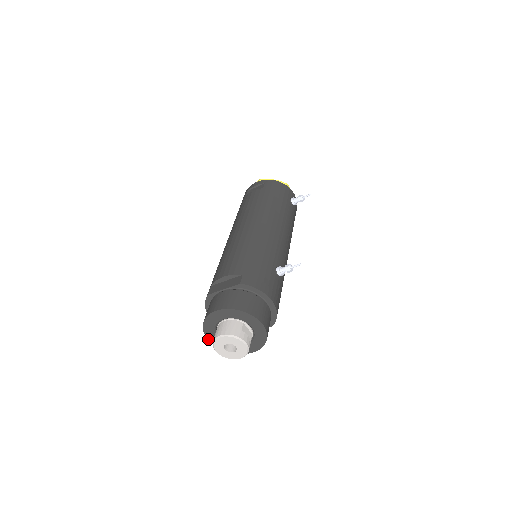
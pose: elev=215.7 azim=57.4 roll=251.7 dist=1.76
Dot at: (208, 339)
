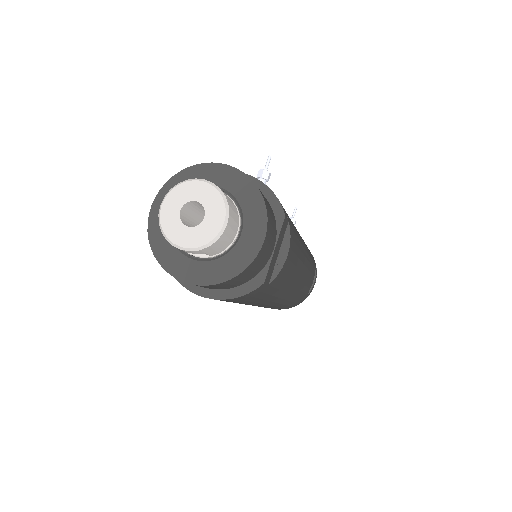
Dot at: occluded
